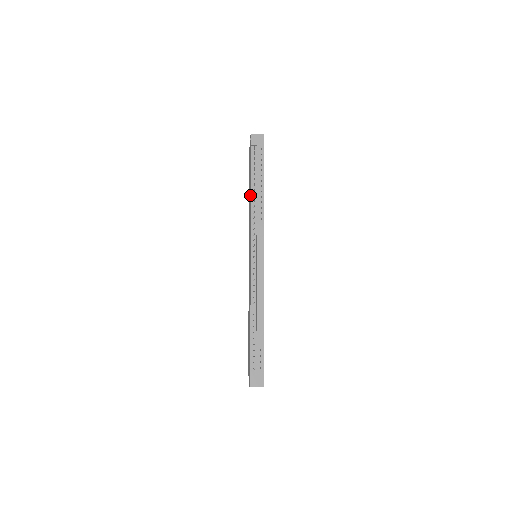
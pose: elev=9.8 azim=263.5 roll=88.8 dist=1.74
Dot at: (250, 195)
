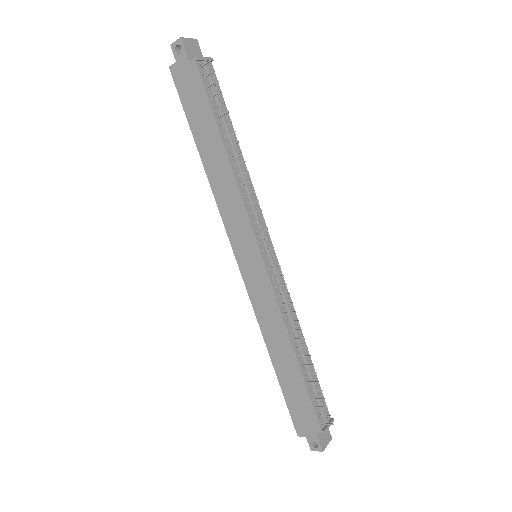
Dot at: (220, 155)
